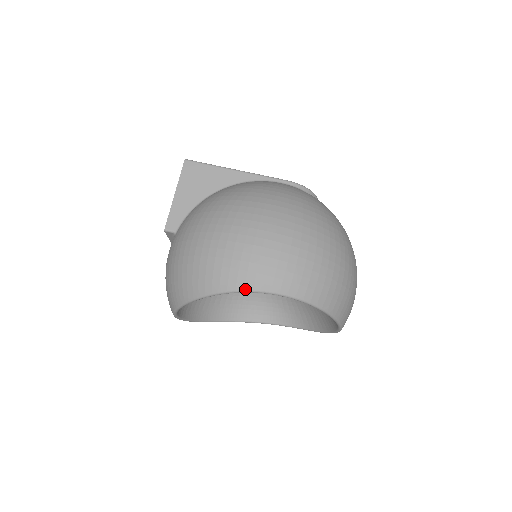
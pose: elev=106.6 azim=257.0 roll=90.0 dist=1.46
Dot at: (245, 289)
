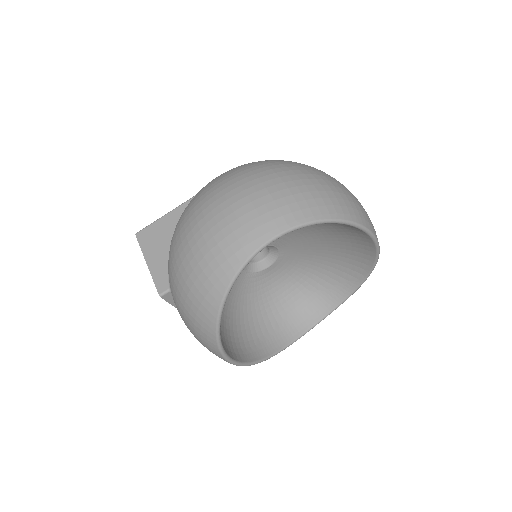
Dot at: (249, 255)
